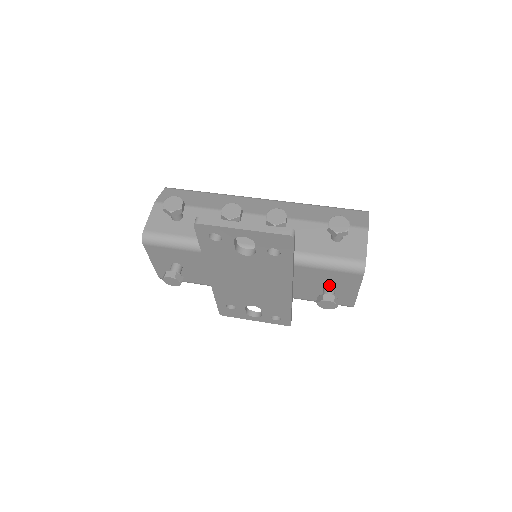
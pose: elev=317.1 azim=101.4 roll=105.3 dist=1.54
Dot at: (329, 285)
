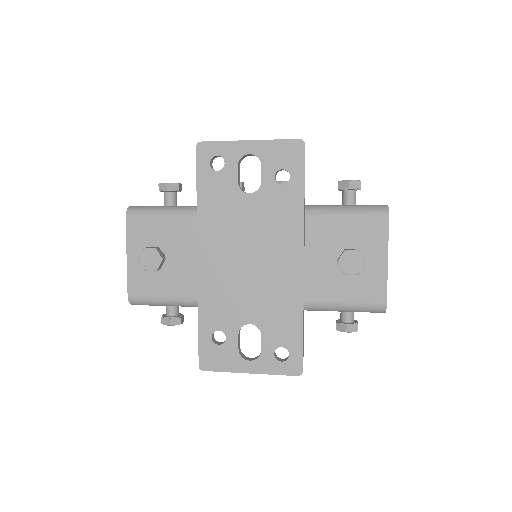
Dot at: occluded
